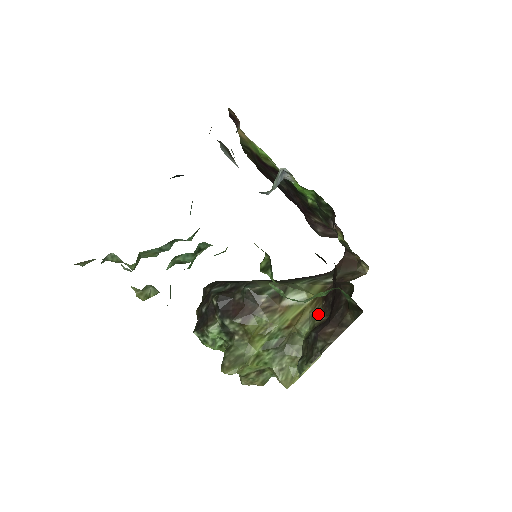
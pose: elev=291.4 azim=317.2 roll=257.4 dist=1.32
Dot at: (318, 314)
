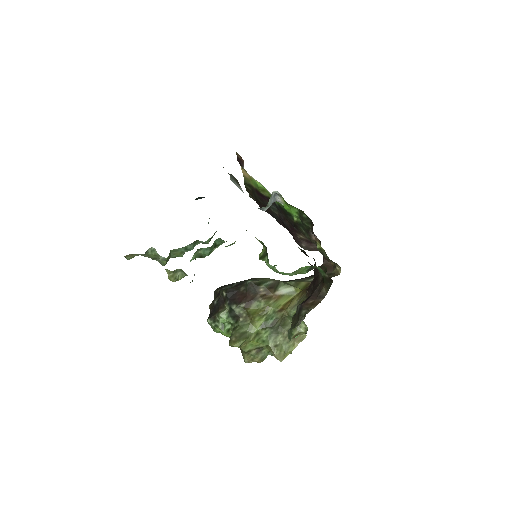
Dot at: (303, 300)
